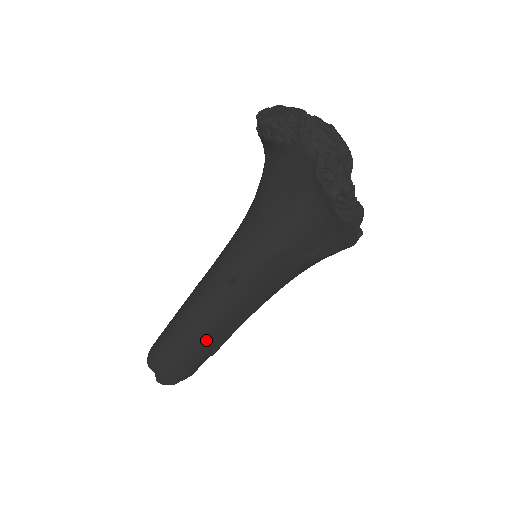
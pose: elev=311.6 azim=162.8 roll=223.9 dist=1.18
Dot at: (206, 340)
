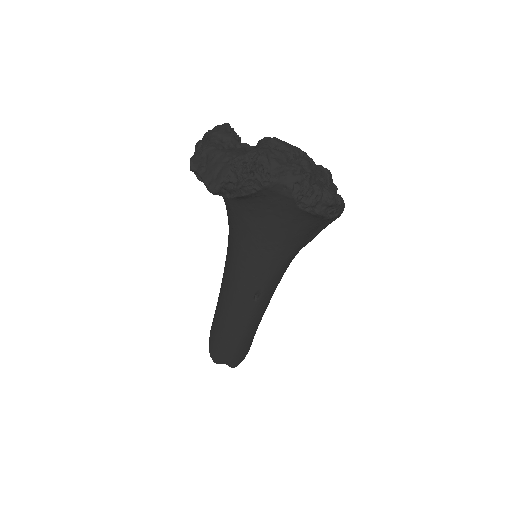
Dot at: (255, 329)
